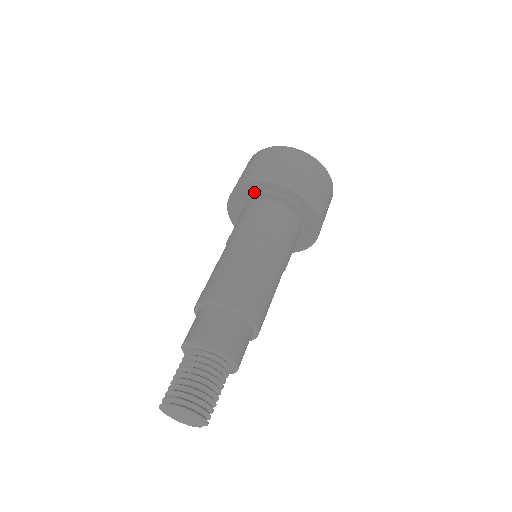
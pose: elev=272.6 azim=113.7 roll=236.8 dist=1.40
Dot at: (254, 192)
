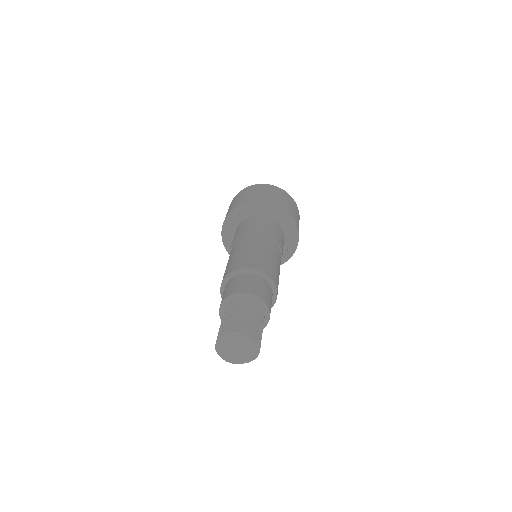
Dot at: (247, 210)
